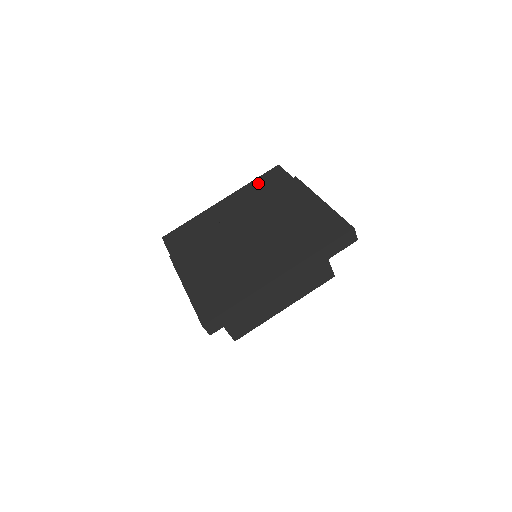
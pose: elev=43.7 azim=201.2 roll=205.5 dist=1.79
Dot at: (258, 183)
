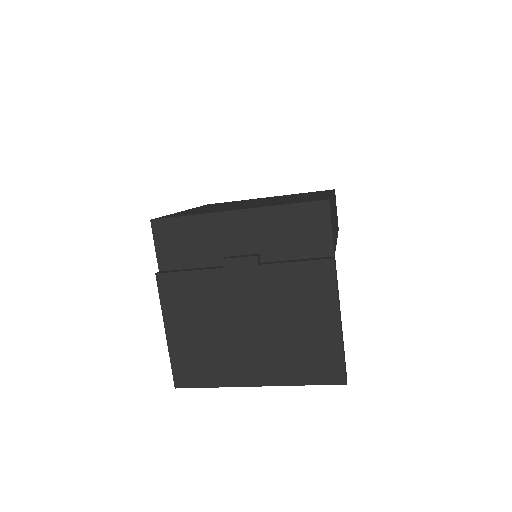
Dot at: (290, 216)
